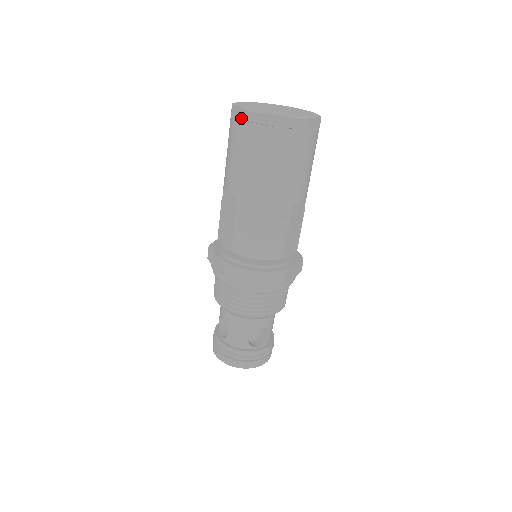
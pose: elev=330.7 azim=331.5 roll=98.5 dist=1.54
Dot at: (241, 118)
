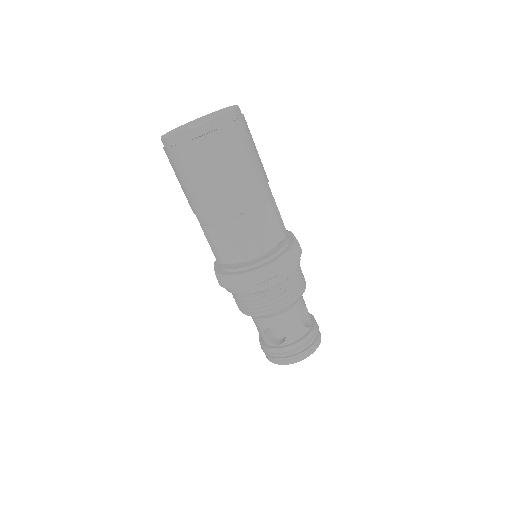
Dot at: (189, 139)
